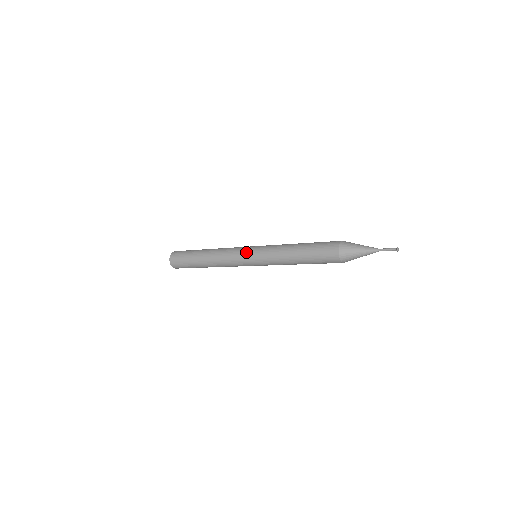
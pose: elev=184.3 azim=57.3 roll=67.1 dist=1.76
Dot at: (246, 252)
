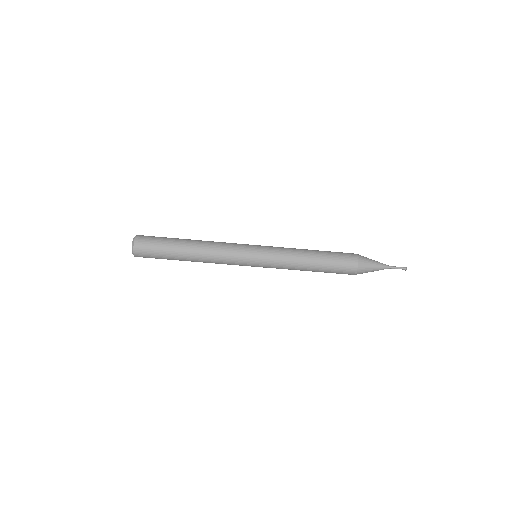
Dot at: occluded
